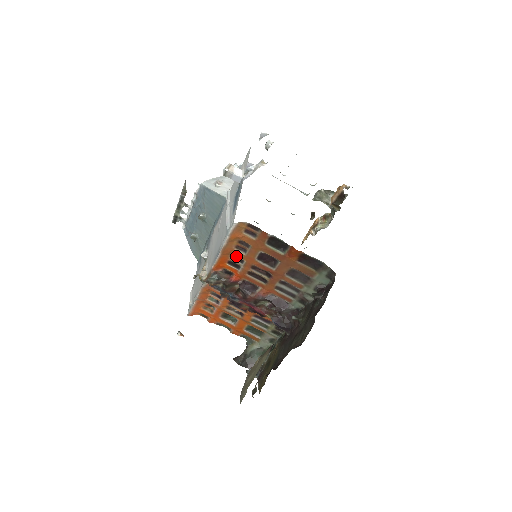
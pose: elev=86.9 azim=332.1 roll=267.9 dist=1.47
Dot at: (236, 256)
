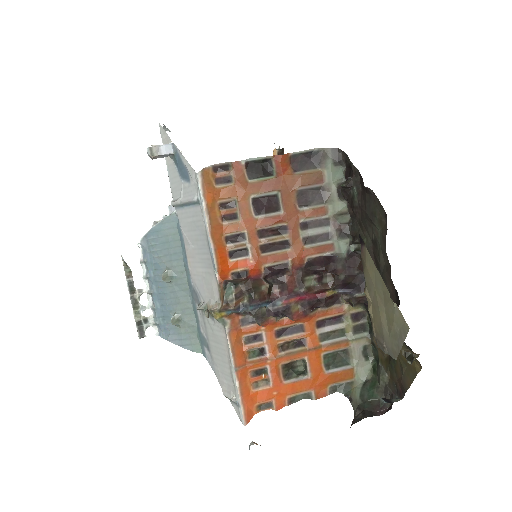
Dot at: (232, 236)
